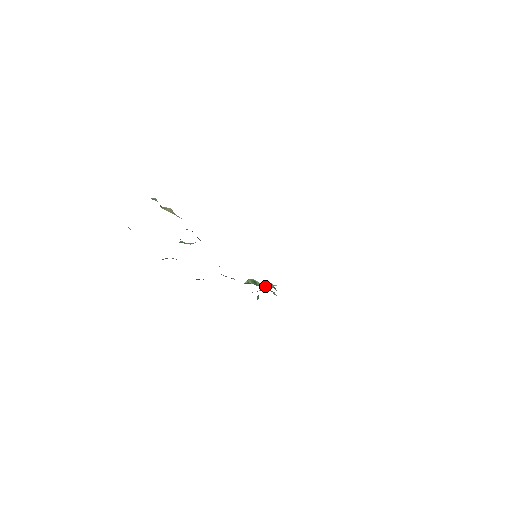
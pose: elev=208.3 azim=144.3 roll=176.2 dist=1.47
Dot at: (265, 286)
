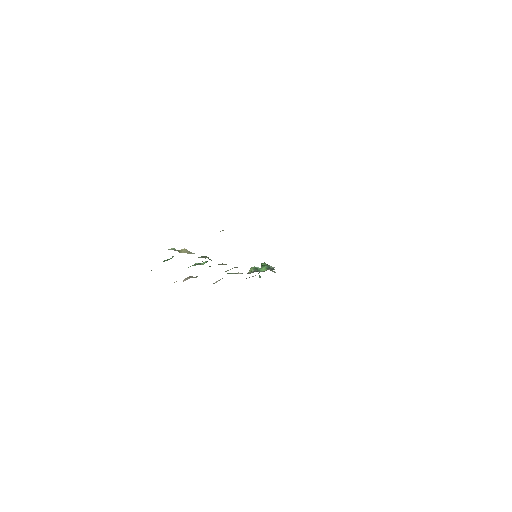
Dot at: (266, 270)
